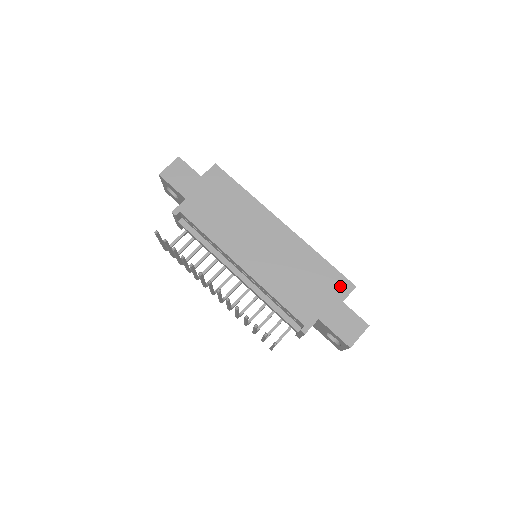
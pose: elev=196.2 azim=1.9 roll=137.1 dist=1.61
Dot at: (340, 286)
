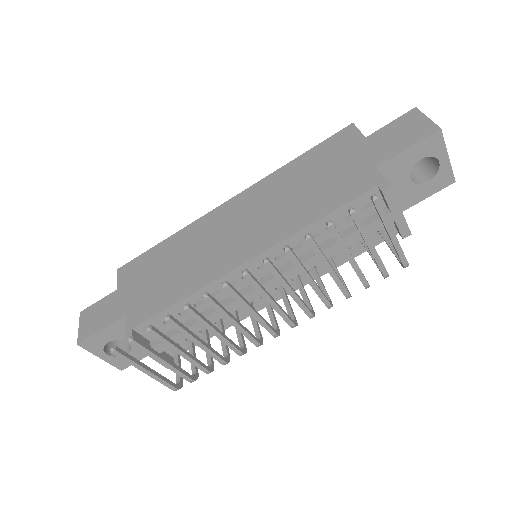
Dot at: (342, 140)
